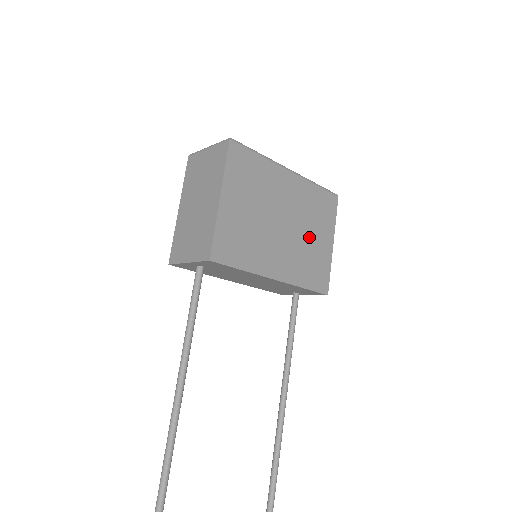
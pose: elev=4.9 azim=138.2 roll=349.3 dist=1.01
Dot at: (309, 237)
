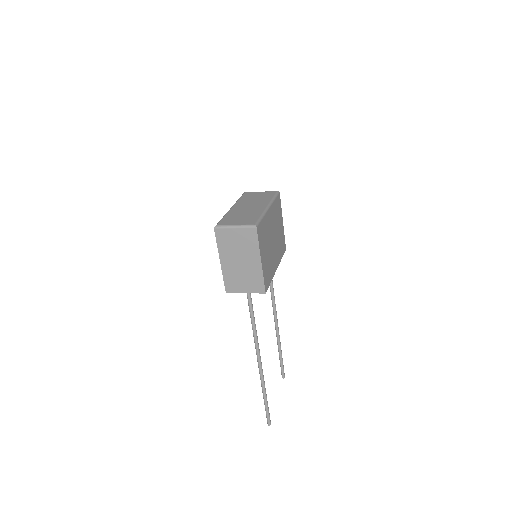
Dot at: (278, 232)
